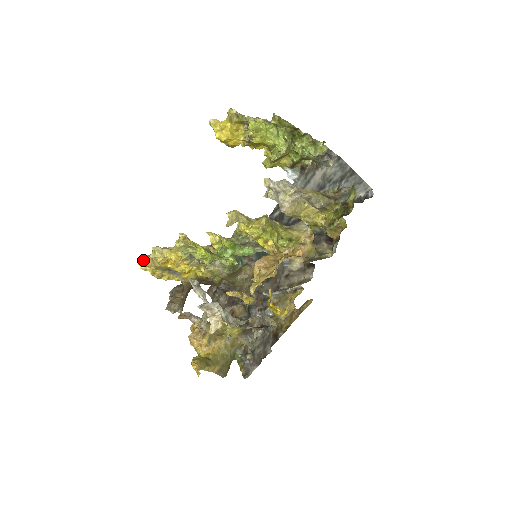
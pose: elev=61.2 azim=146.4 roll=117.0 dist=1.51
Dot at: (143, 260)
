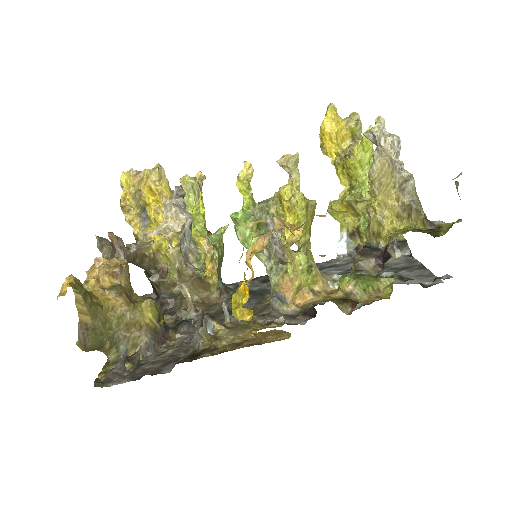
Dot at: (134, 170)
